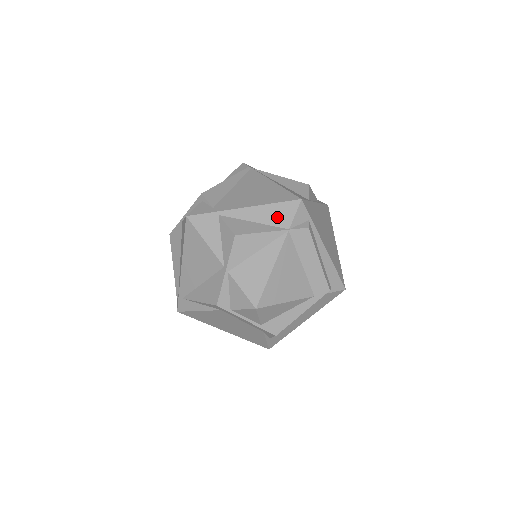
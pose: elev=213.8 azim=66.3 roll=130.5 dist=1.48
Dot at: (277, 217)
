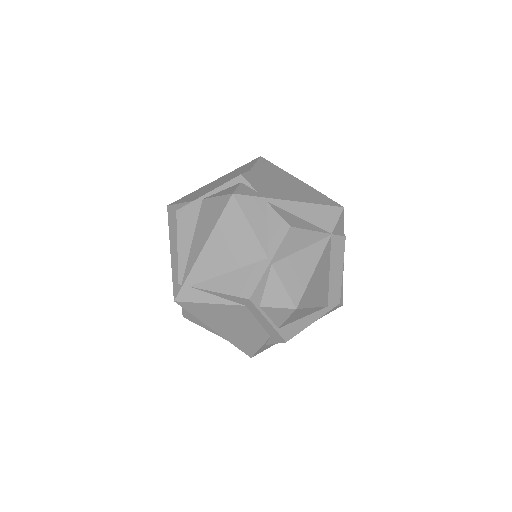
Dot at: (322, 219)
